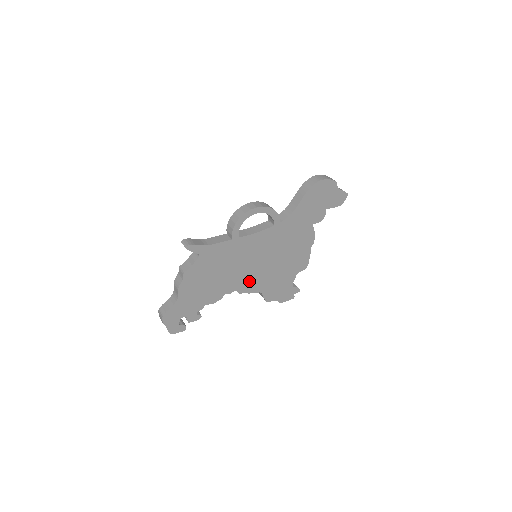
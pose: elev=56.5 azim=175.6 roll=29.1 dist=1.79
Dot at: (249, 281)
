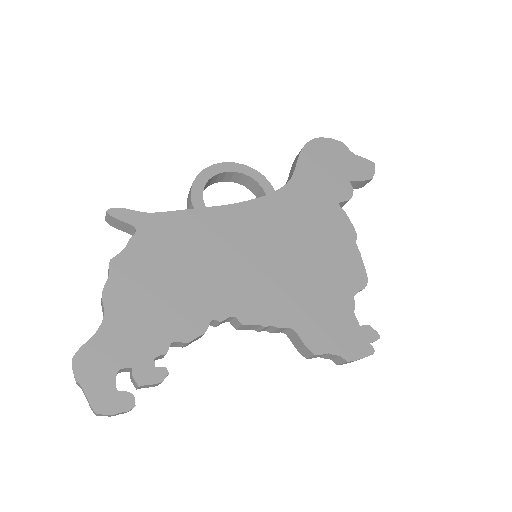
Dot at: (256, 298)
